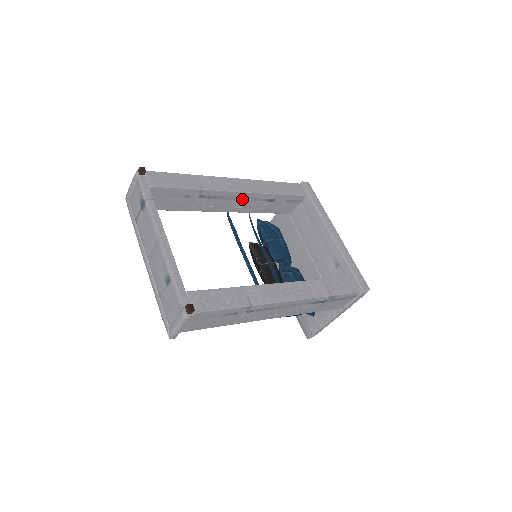
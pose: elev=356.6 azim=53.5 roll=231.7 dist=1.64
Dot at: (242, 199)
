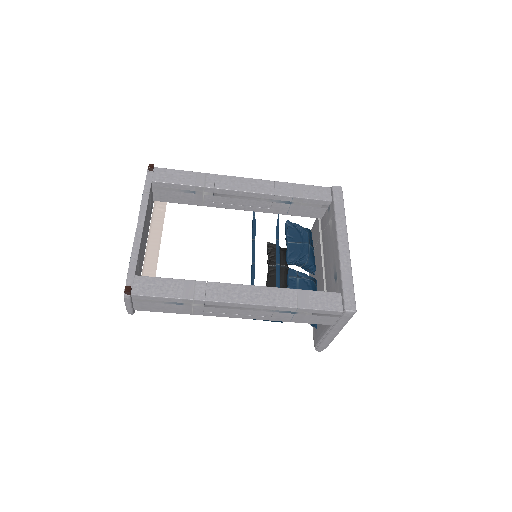
Dot at: (253, 199)
